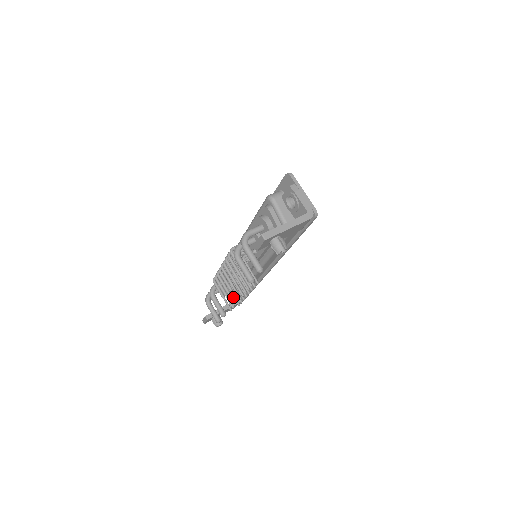
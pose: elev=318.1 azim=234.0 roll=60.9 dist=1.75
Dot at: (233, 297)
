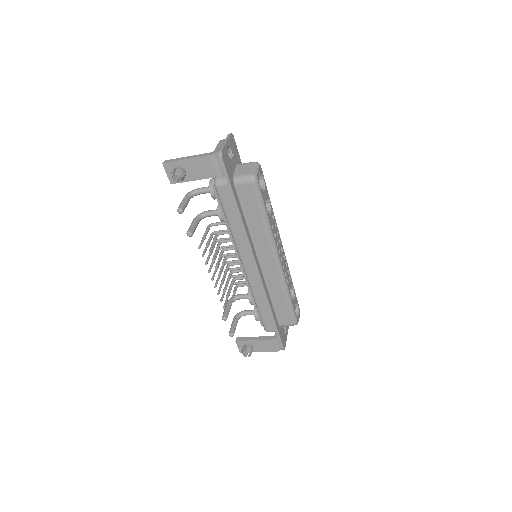
Dot at: (232, 297)
